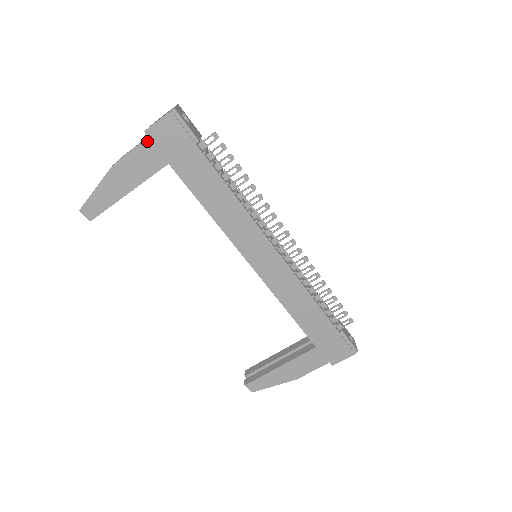
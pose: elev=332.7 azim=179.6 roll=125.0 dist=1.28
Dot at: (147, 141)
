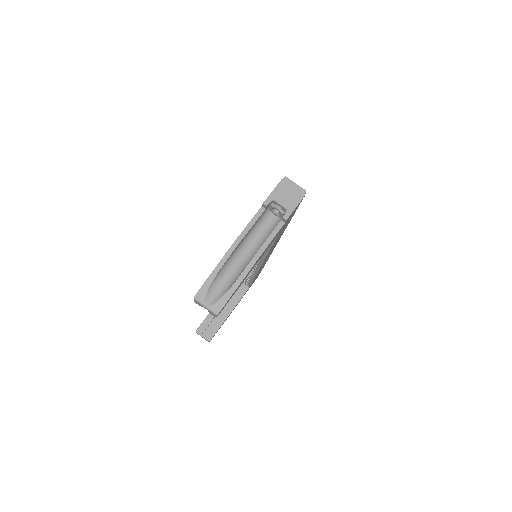
Dot at: occluded
